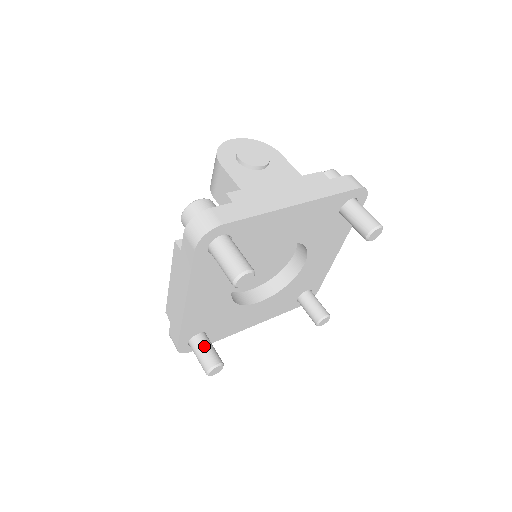
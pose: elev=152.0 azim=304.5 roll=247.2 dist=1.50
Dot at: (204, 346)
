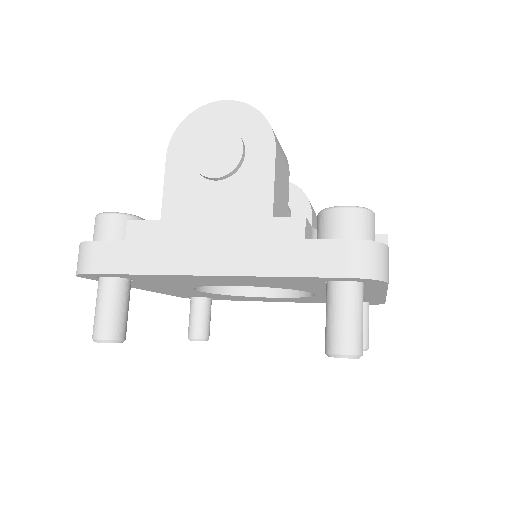
Dot at: (194, 313)
